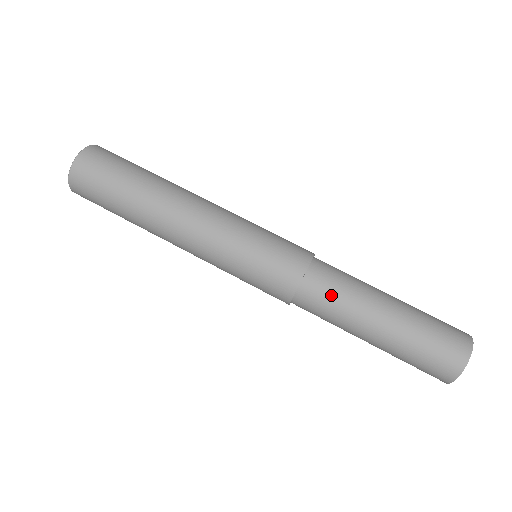
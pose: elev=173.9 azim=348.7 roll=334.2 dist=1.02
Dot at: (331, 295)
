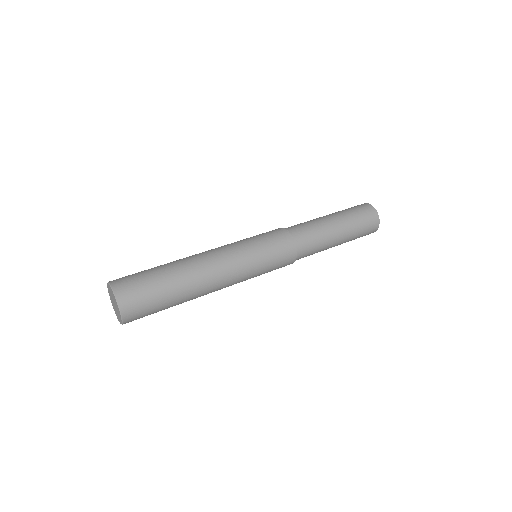
Dot at: (310, 236)
